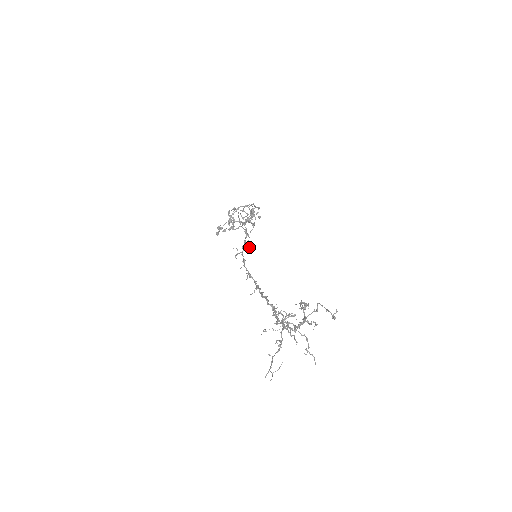
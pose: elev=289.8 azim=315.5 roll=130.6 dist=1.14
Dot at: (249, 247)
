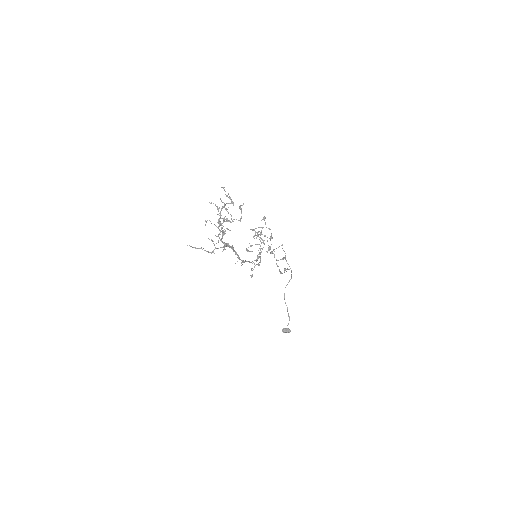
Dot at: (287, 332)
